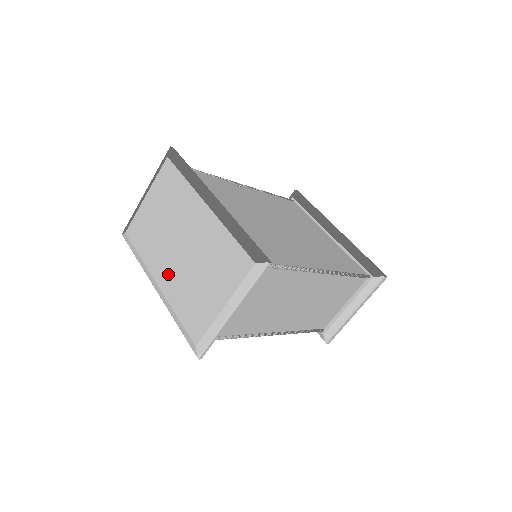
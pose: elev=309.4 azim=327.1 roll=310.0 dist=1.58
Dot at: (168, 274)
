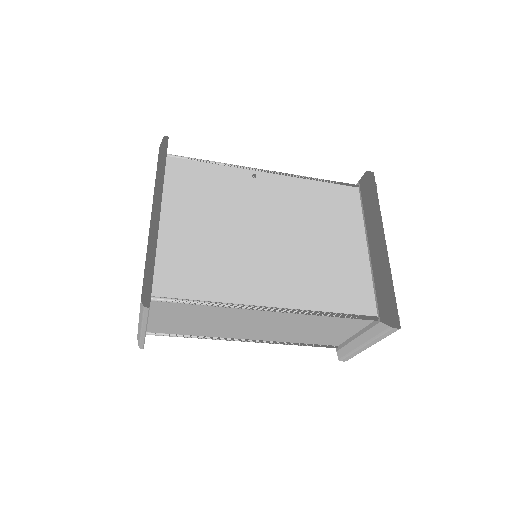
Dot at: occluded
